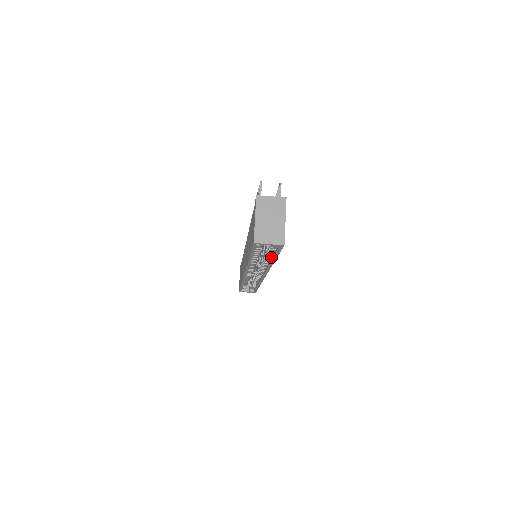
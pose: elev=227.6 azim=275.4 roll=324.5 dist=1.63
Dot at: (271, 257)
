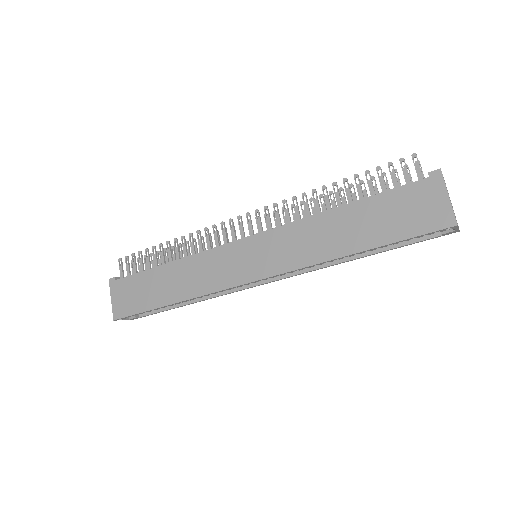
Dot at: occluded
